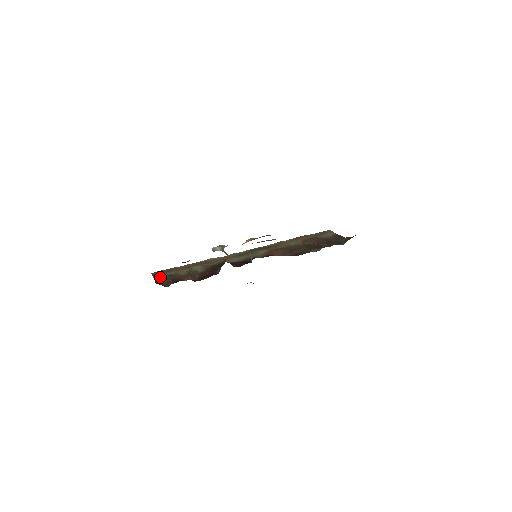
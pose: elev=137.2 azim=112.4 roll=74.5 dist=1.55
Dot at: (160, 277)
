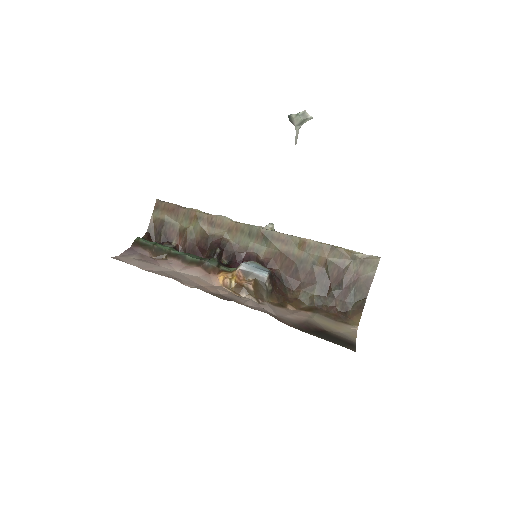
Dot at: (157, 218)
